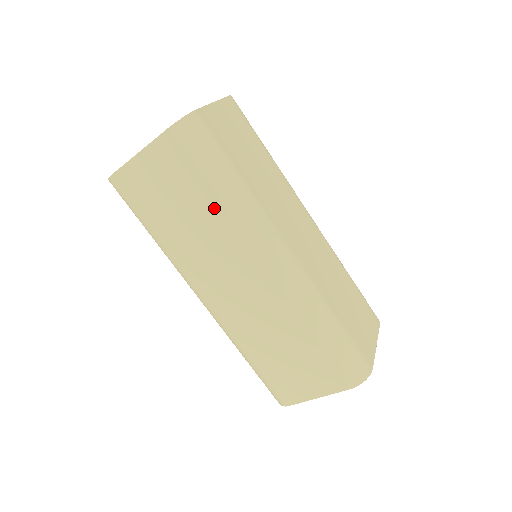
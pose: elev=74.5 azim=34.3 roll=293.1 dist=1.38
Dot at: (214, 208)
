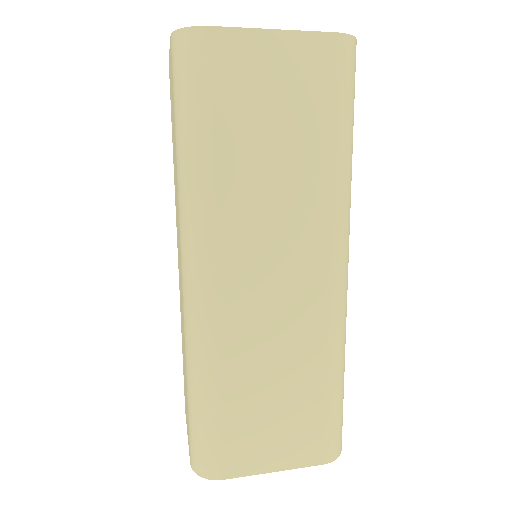
Dot at: (321, 162)
